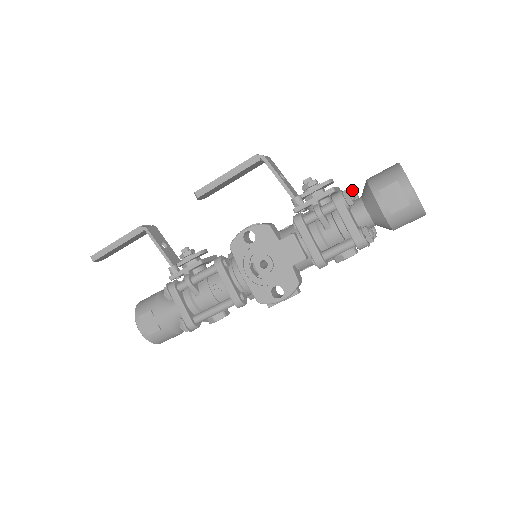
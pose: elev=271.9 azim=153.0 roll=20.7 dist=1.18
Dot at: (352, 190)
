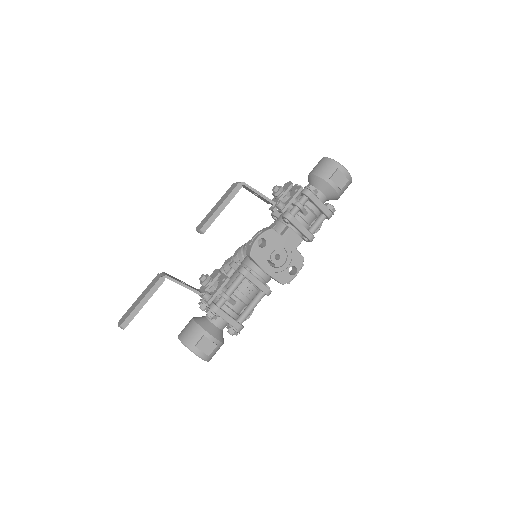
Dot at: (297, 184)
